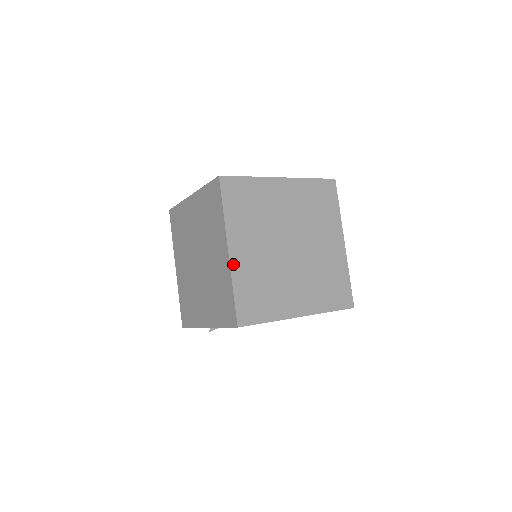
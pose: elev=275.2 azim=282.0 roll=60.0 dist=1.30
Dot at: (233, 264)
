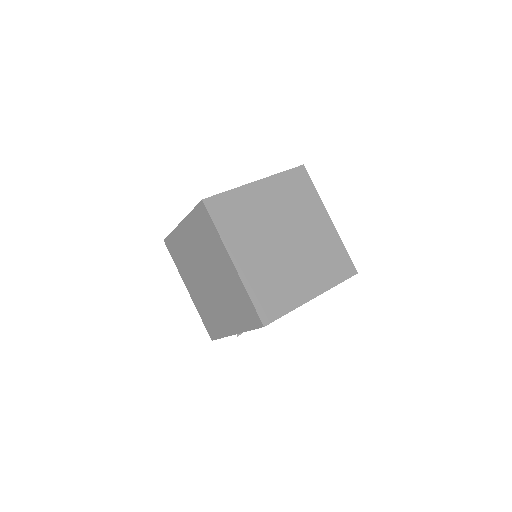
Dot at: (241, 273)
